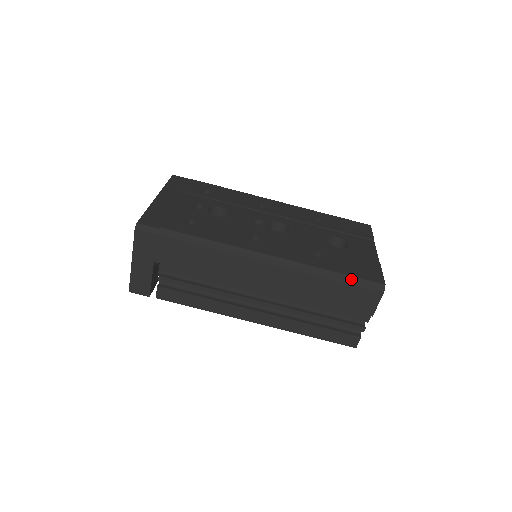
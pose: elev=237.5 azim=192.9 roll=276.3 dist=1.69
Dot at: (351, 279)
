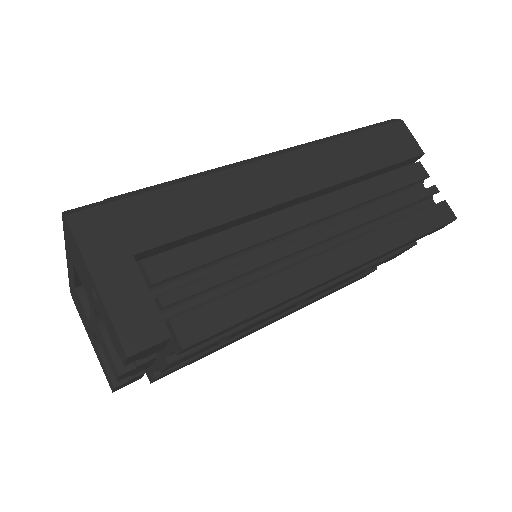
Dot at: (365, 128)
